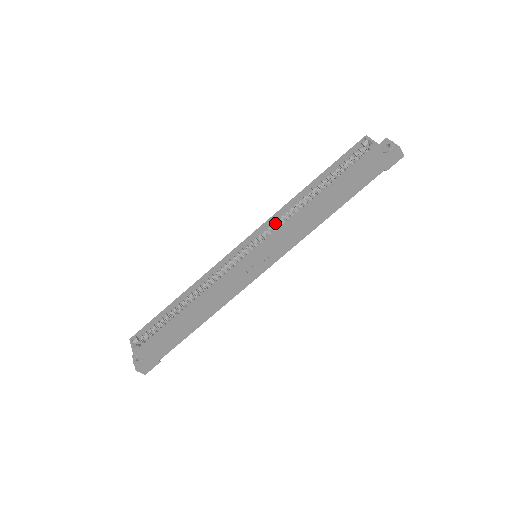
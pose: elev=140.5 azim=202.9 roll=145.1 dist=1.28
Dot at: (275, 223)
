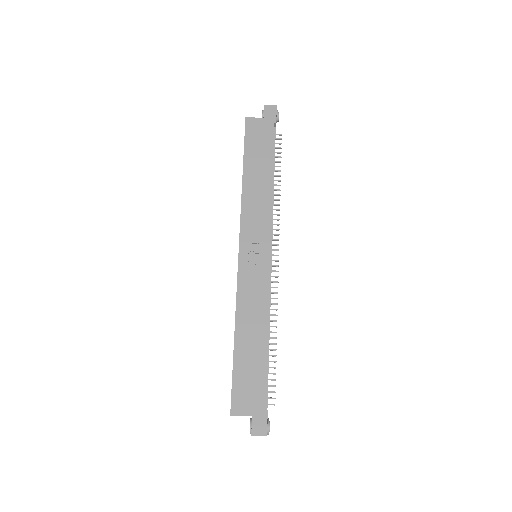
Dot at: occluded
